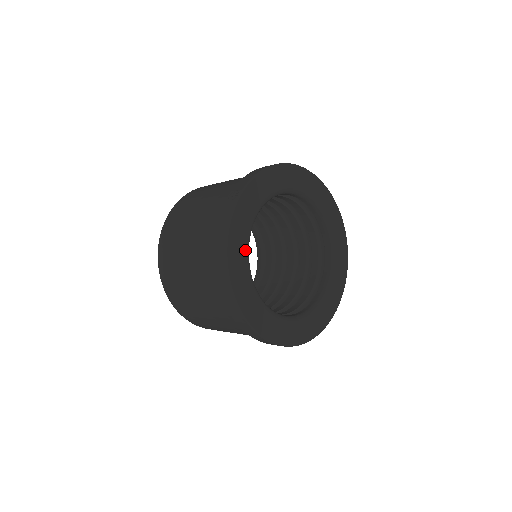
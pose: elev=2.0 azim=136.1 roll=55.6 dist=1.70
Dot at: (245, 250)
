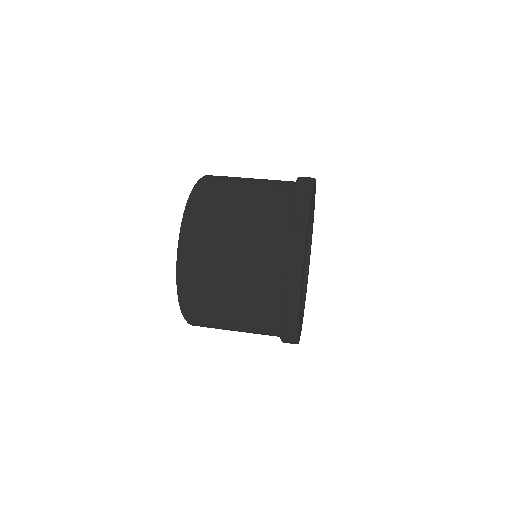
Dot at: (303, 275)
